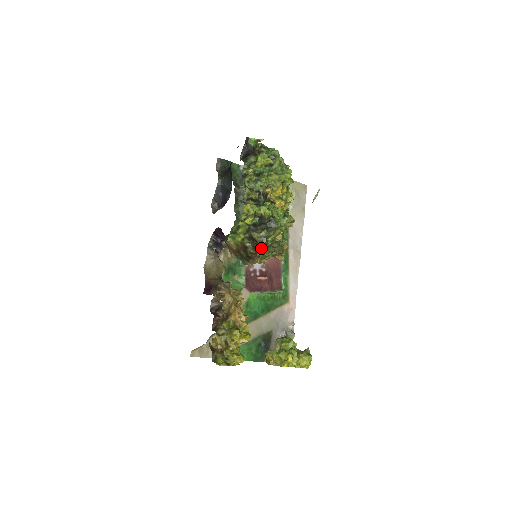
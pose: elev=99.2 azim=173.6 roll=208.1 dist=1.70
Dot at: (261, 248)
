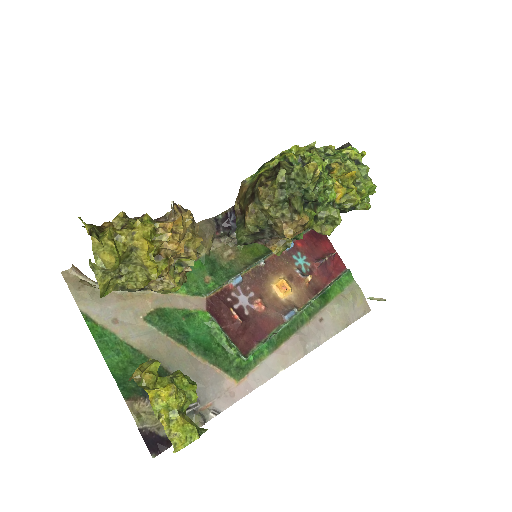
Dot at: occluded
